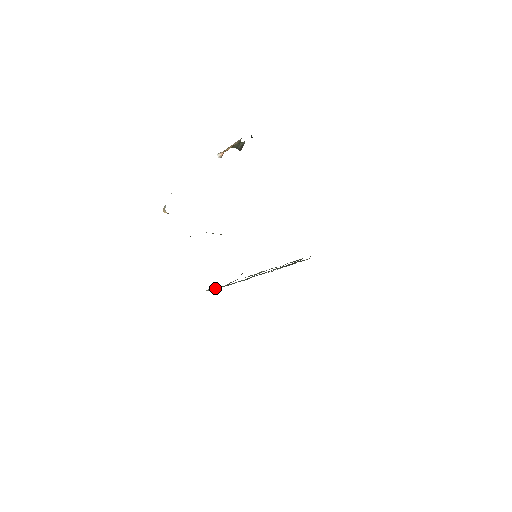
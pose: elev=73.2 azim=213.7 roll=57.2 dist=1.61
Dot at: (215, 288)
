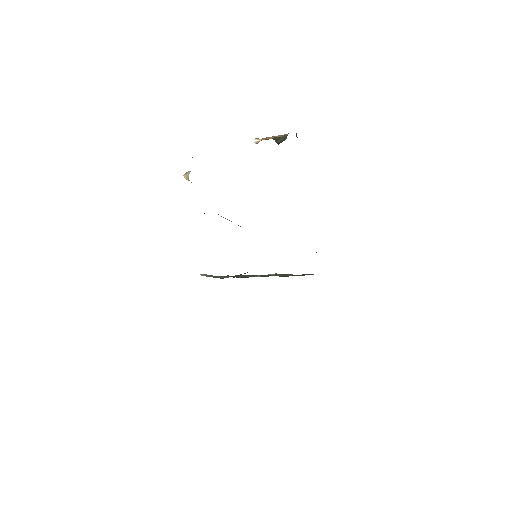
Dot at: (210, 276)
